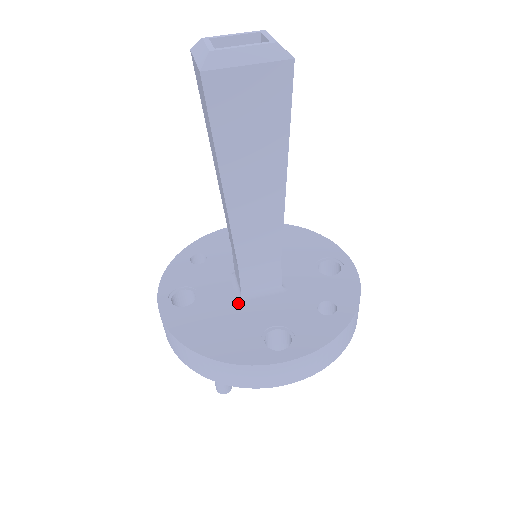
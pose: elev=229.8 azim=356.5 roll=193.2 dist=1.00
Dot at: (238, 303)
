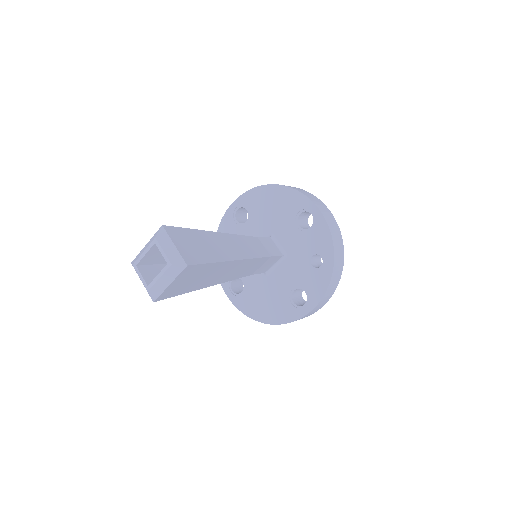
Dot at: (266, 279)
